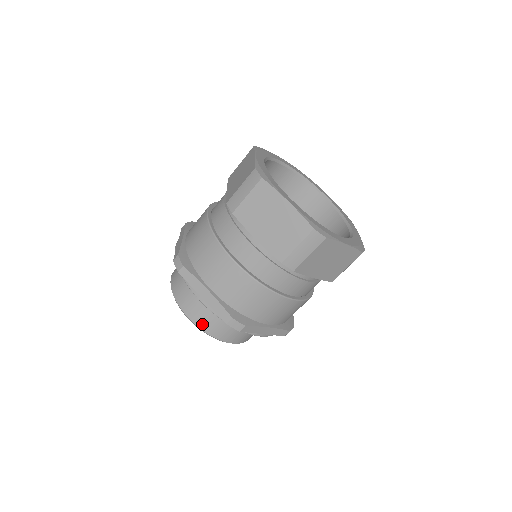
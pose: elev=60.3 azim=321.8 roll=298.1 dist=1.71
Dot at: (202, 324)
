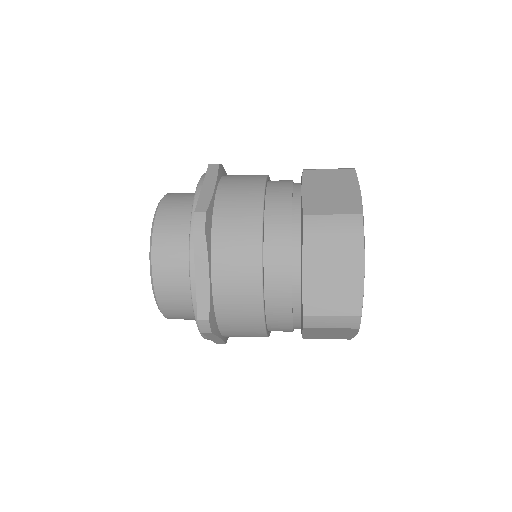
Dot at: (161, 288)
